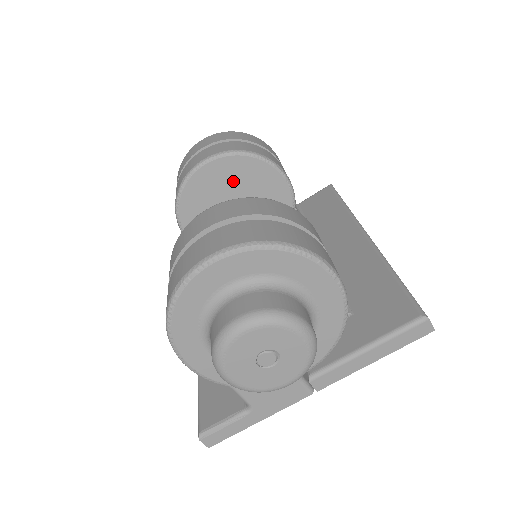
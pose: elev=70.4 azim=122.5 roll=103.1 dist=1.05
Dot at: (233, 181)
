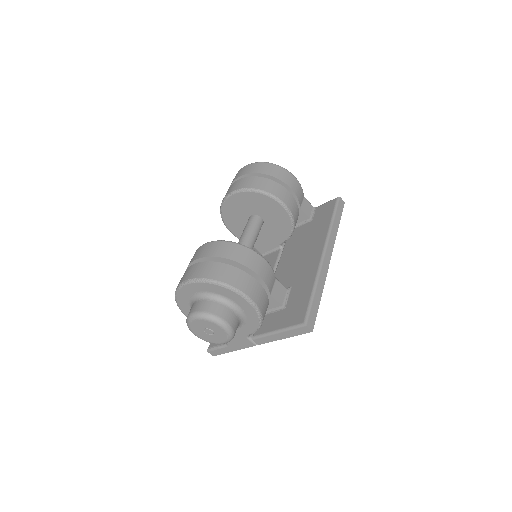
Dot at: (250, 205)
